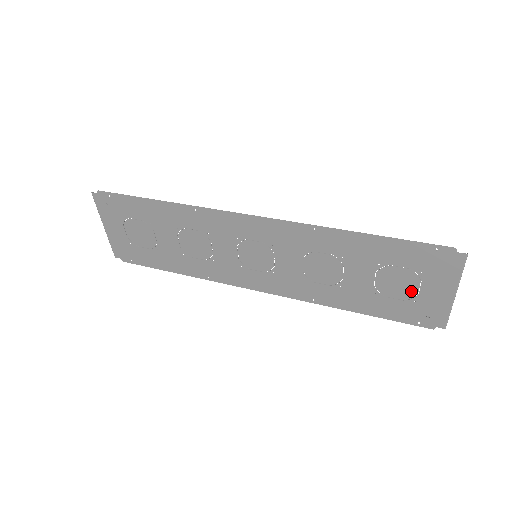
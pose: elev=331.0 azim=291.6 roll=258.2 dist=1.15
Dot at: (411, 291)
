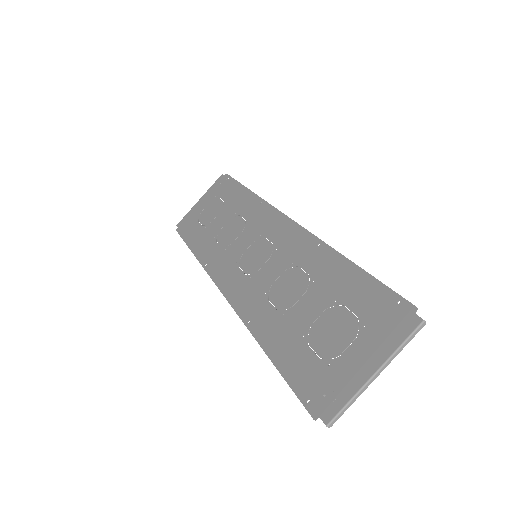
Dot at: (337, 348)
